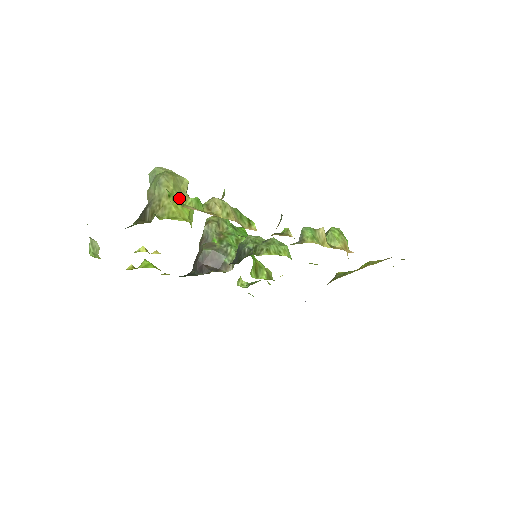
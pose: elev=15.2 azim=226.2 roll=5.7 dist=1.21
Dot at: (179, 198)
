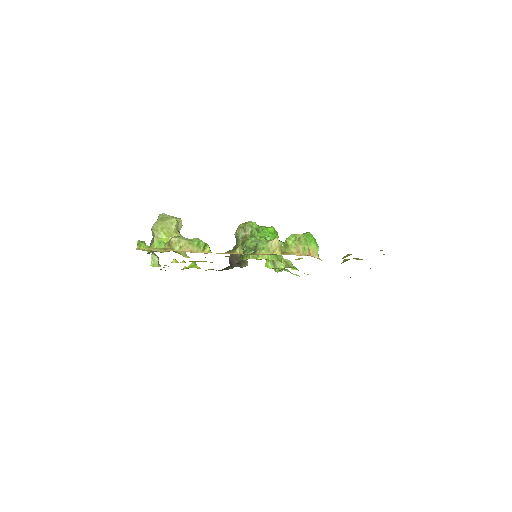
Dot at: (165, 236)
